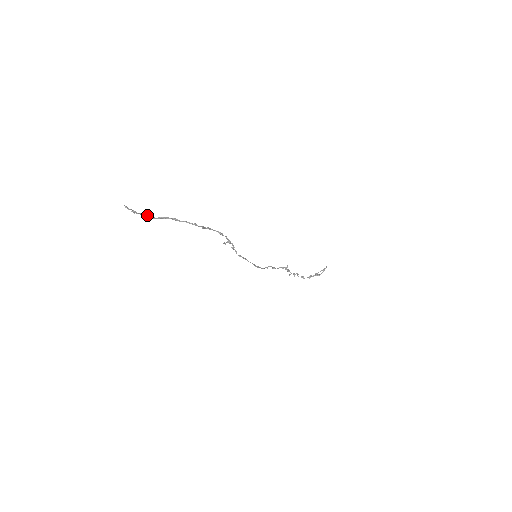
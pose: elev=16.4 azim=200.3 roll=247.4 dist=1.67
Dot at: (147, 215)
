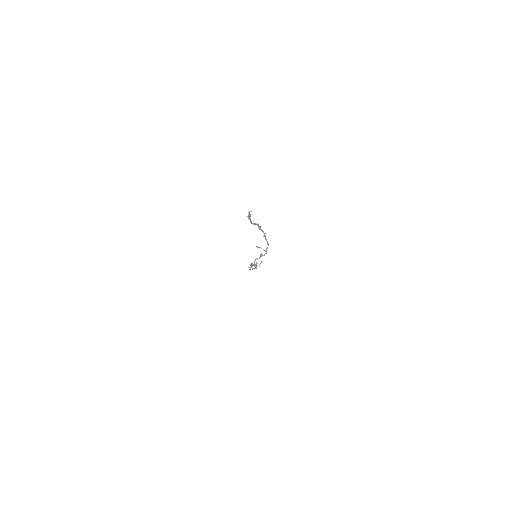
Dot at: occluded
